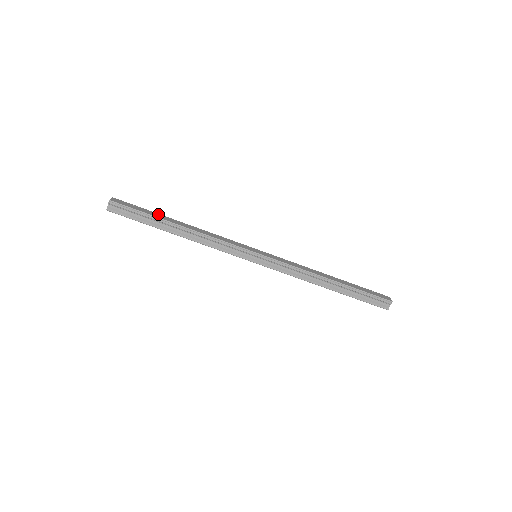
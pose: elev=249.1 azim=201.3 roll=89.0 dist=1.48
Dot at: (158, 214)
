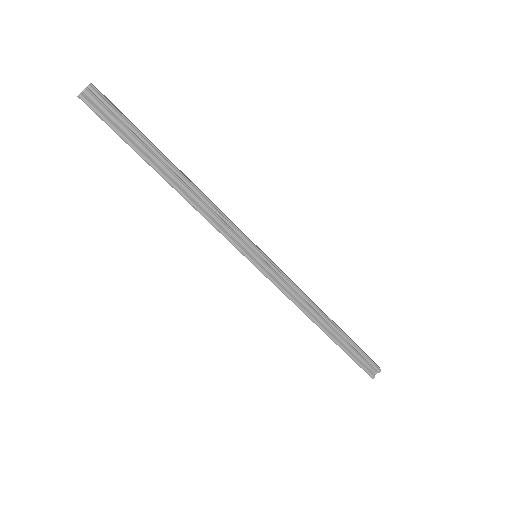
Dot at: occluded
